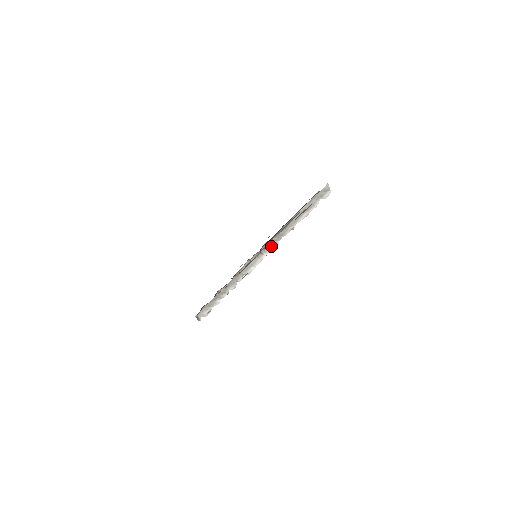
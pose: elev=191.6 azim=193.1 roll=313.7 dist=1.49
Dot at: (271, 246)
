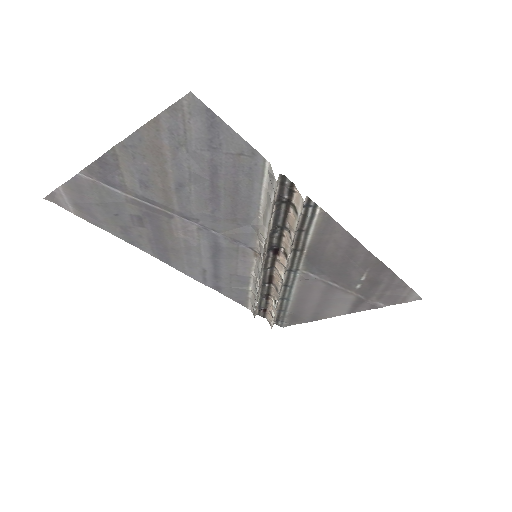
Dot at: (261, 248)
